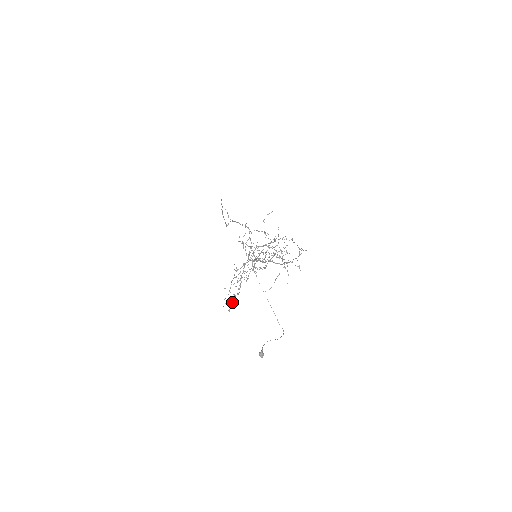
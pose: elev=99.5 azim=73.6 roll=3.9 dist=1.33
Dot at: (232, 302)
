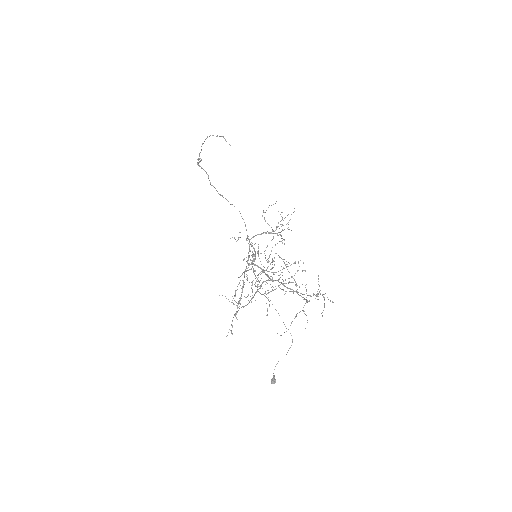
Dot at: occluded
